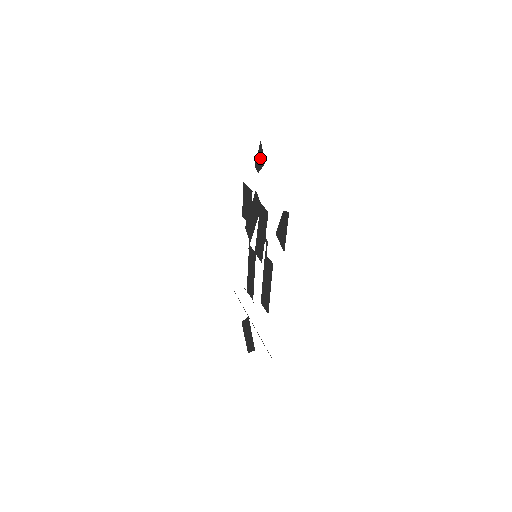
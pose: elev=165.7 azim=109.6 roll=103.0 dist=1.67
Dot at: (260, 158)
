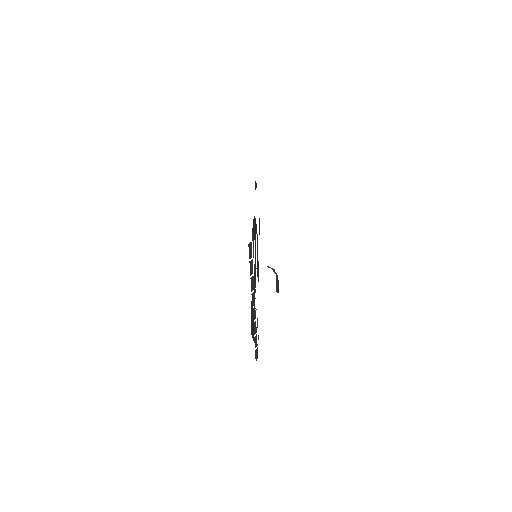
Dot at: (259, 224)
